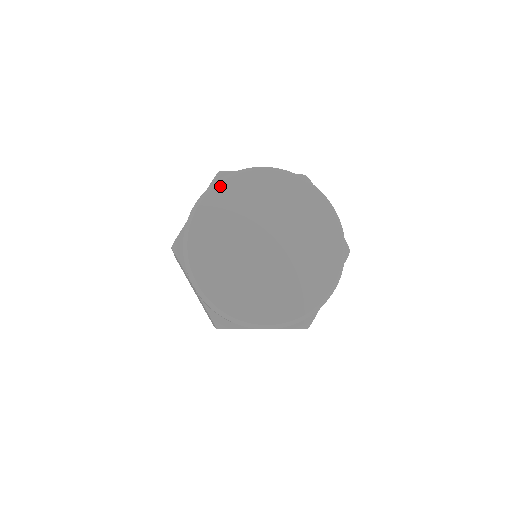
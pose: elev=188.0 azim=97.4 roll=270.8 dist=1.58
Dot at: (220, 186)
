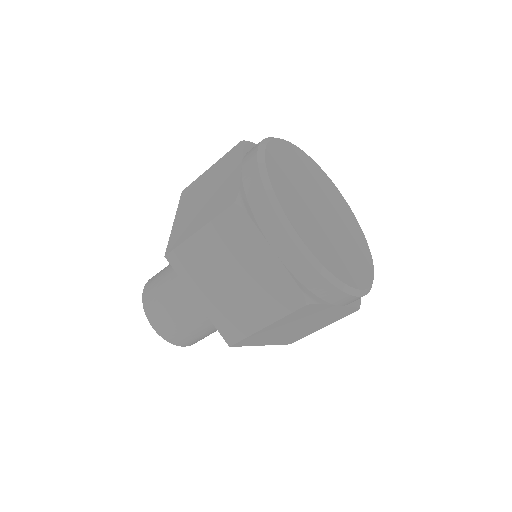
Dot at: (272, 143)
